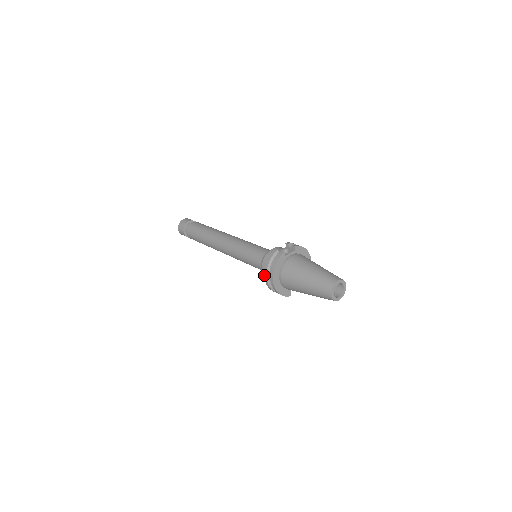
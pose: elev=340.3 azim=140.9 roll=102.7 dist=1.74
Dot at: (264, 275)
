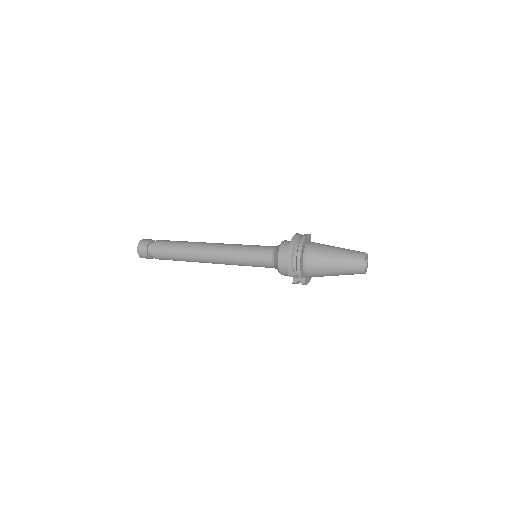
Dot at: (291, 241)
